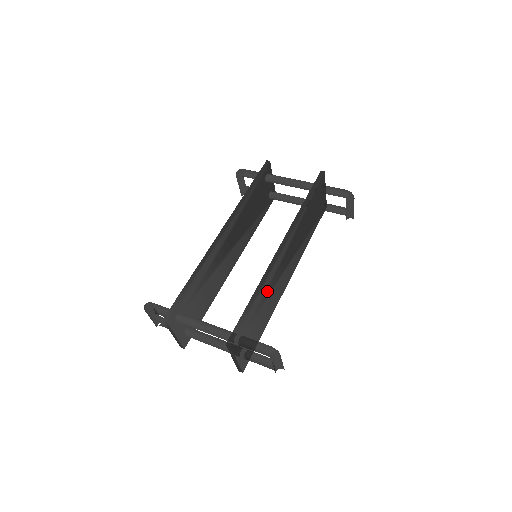
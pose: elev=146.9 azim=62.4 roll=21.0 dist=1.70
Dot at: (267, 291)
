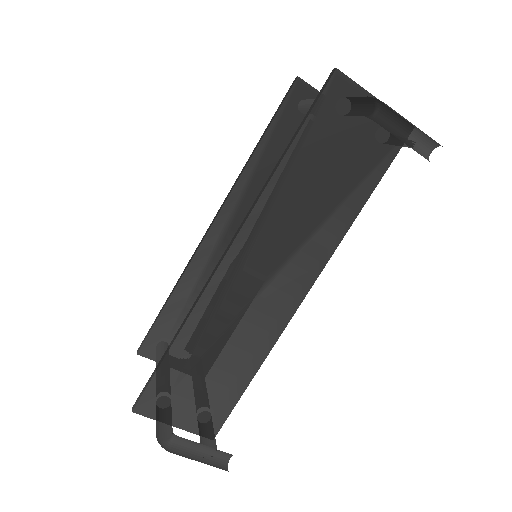
Dot at: (213, 327)
